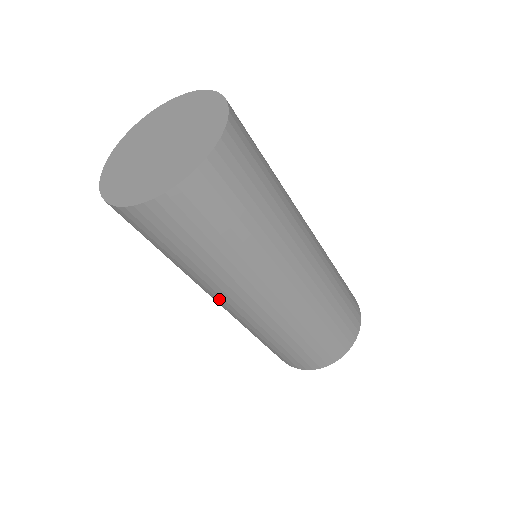
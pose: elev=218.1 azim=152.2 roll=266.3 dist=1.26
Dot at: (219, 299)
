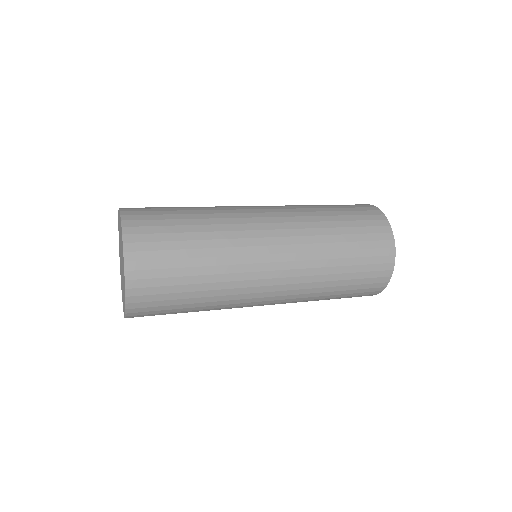
Dot at: occluded
